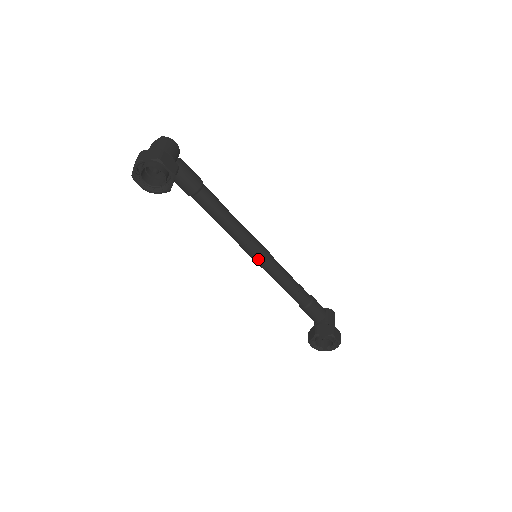
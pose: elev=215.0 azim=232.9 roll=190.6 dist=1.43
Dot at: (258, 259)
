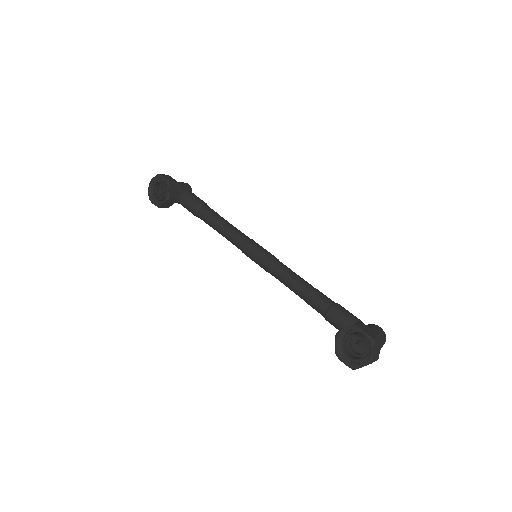
Dot at: (258, 258)
